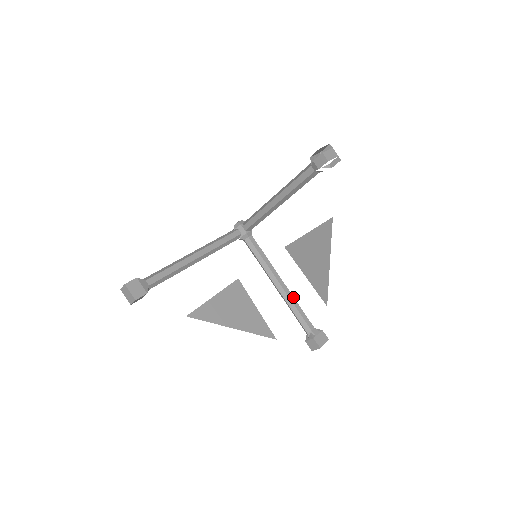
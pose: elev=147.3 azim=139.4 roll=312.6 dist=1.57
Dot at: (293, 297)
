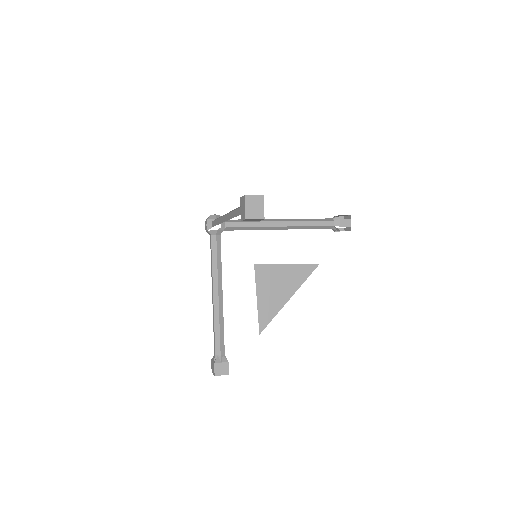
Dot at: occluded
